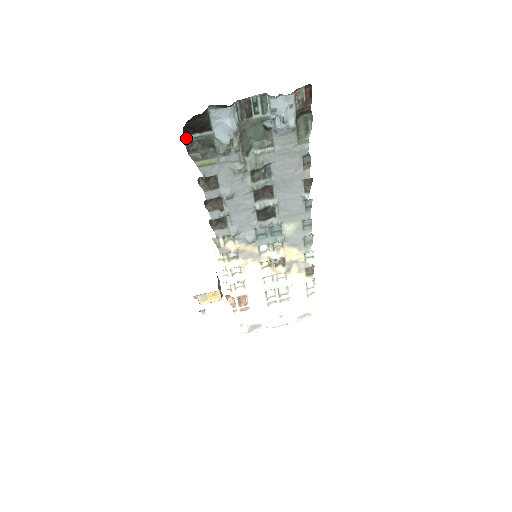
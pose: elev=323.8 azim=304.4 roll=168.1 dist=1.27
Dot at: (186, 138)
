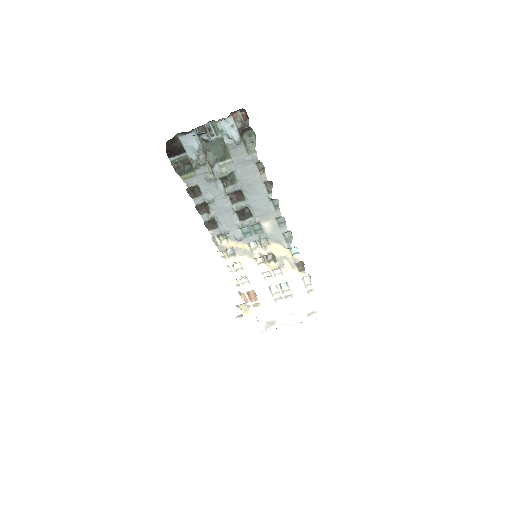
Dot at: (171, 160)
